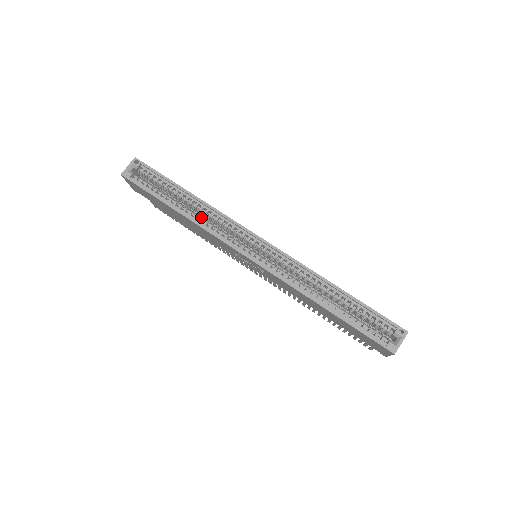
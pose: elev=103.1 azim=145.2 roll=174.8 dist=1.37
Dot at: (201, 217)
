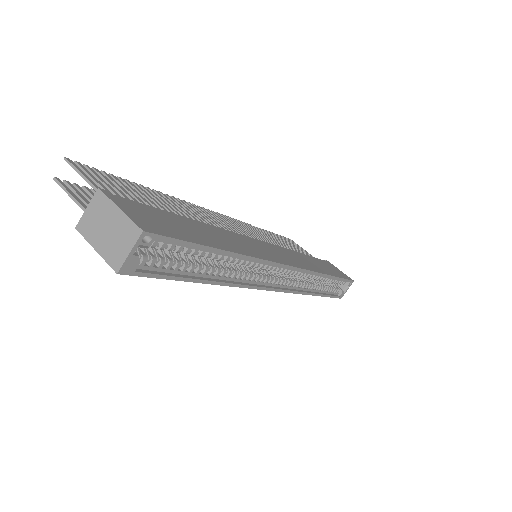
Dot at: (235, 271)
